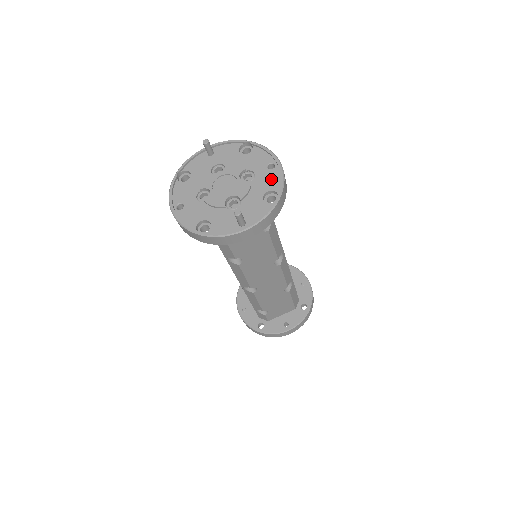
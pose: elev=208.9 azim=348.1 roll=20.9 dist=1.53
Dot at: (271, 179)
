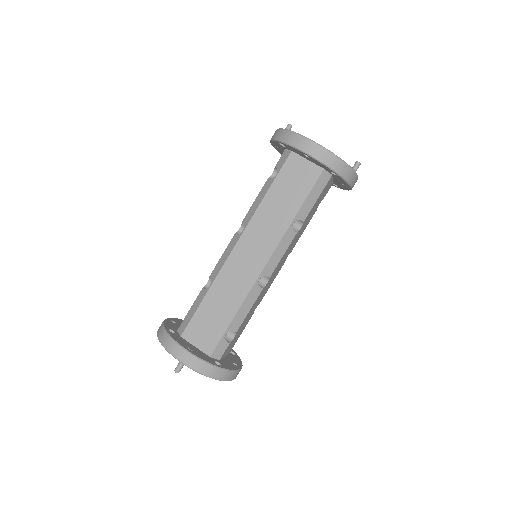
Dot at: occluded
